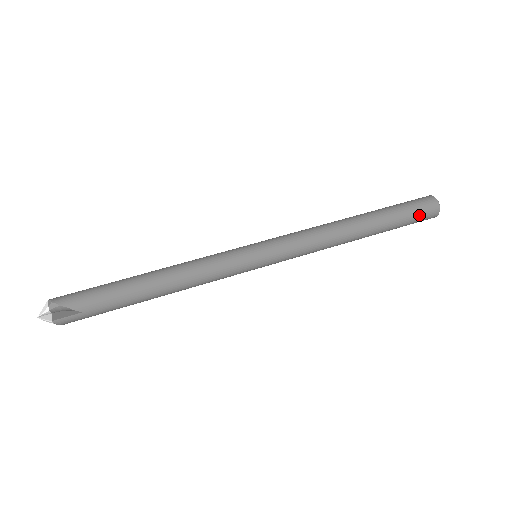
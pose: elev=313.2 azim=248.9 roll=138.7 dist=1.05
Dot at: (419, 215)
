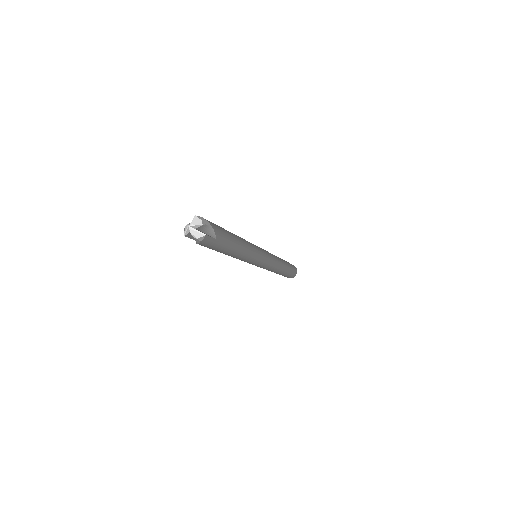
Dot at: (293, 272)
